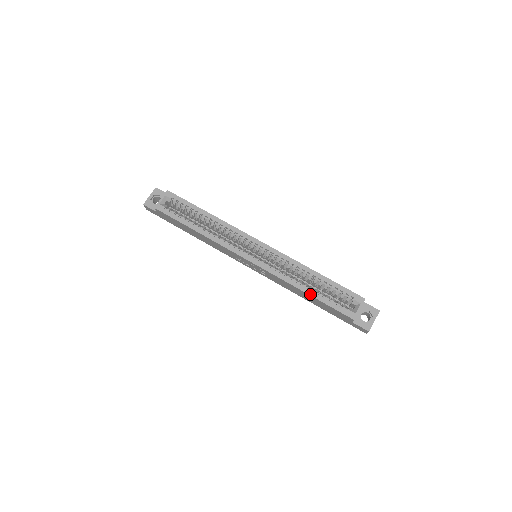
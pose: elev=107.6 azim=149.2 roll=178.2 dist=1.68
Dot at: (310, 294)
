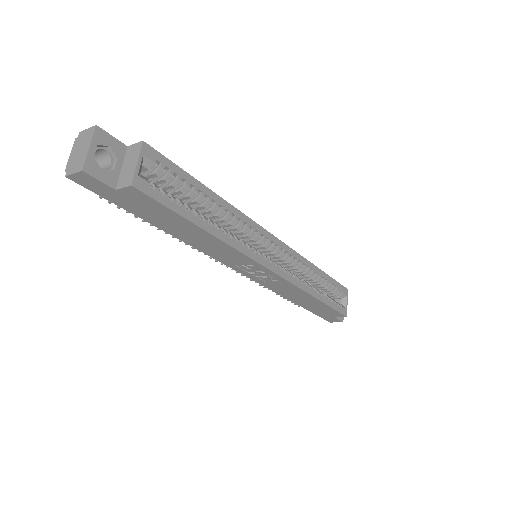
Dot at: (320, 299)
